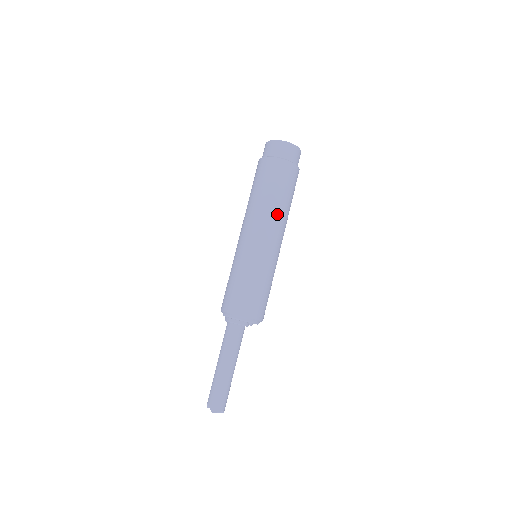
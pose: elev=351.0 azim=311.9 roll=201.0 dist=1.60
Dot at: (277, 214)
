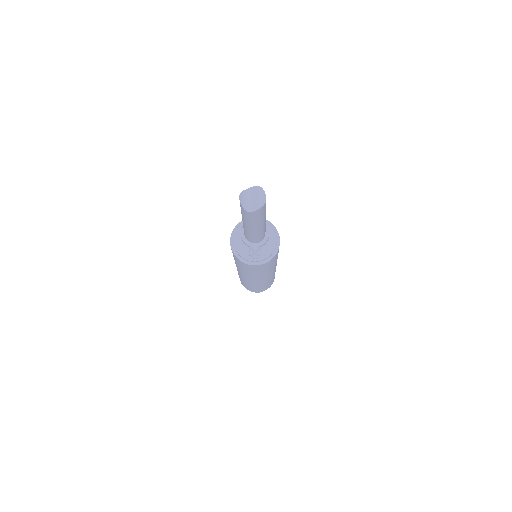
Dot at: occluded
